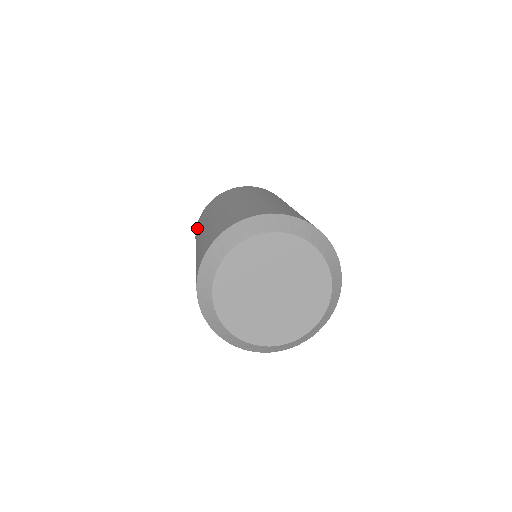
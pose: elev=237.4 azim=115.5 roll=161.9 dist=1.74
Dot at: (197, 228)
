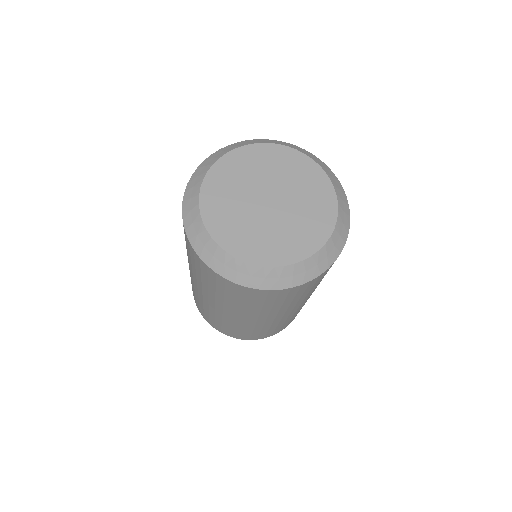
Dot at: occluded
